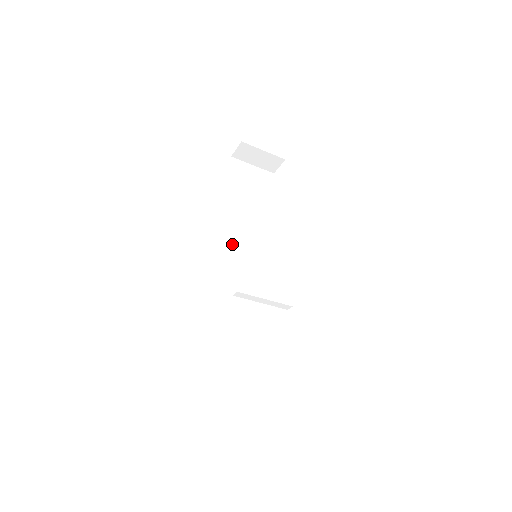
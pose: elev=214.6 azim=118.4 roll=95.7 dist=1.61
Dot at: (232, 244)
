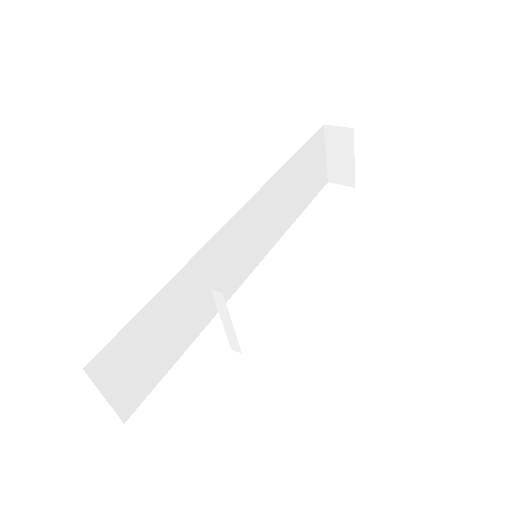
Dot at: (246, 215)
